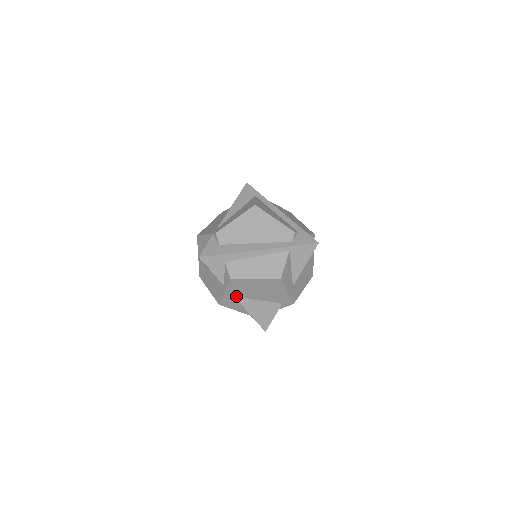
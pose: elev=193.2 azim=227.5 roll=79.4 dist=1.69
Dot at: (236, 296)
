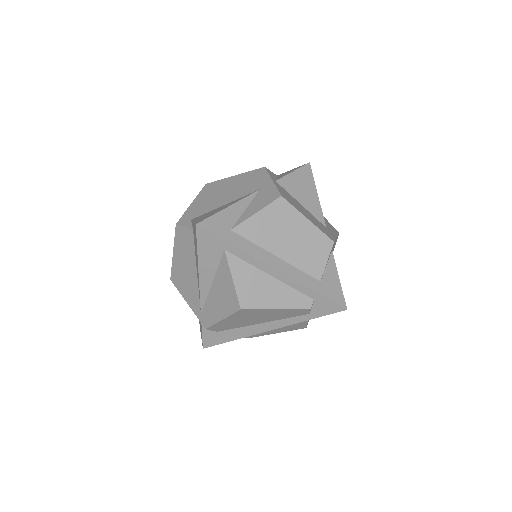
Dot at: occluded
